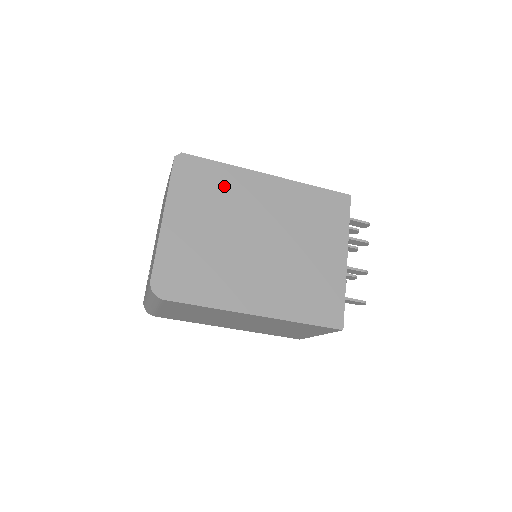
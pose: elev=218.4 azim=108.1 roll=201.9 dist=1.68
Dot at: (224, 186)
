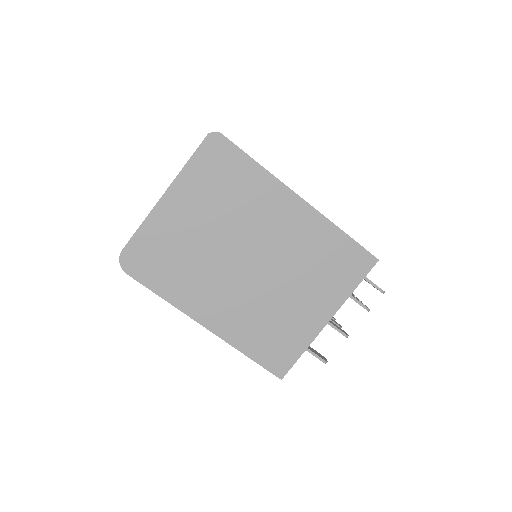
Dot at: (245, 189)
